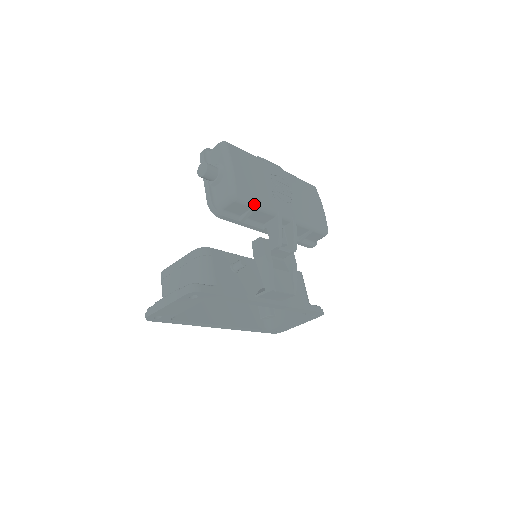
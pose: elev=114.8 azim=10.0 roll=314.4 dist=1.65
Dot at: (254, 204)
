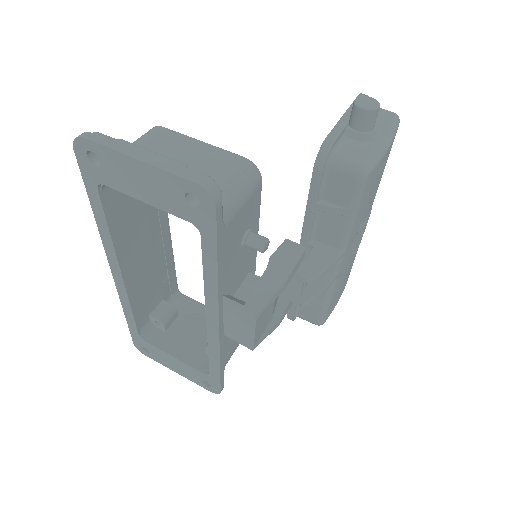
Dot at: (356, 209)
